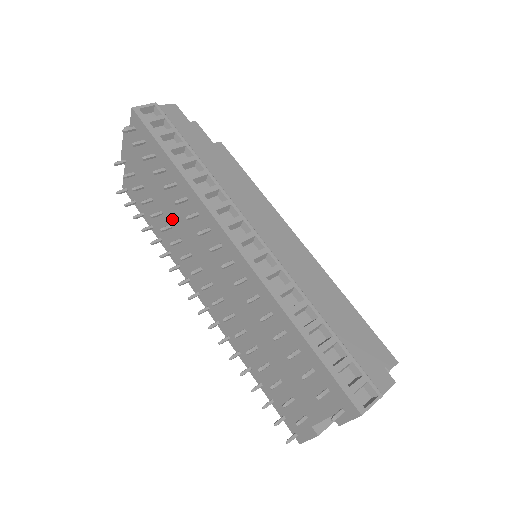
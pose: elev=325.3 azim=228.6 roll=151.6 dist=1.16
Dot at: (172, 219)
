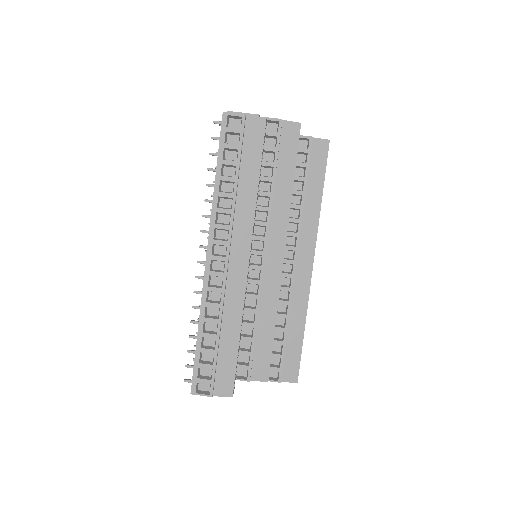
Dot at: occluded
